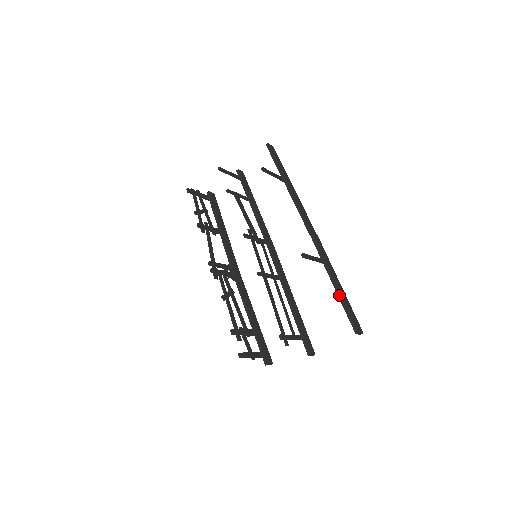
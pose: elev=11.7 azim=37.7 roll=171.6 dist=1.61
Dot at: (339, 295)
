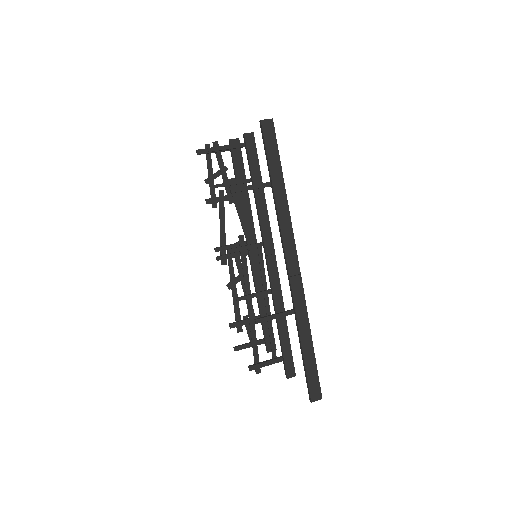
Dot at: (302, 358)
